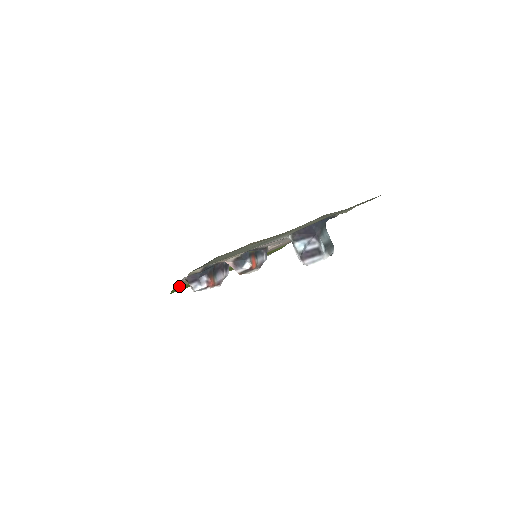
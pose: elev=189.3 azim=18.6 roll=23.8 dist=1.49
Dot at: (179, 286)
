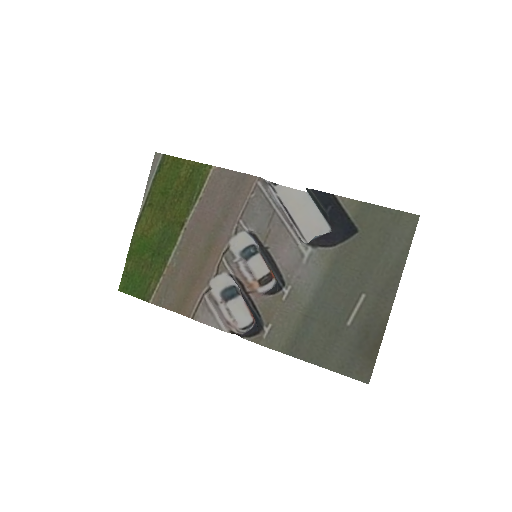
Dot at: (167, 304)
